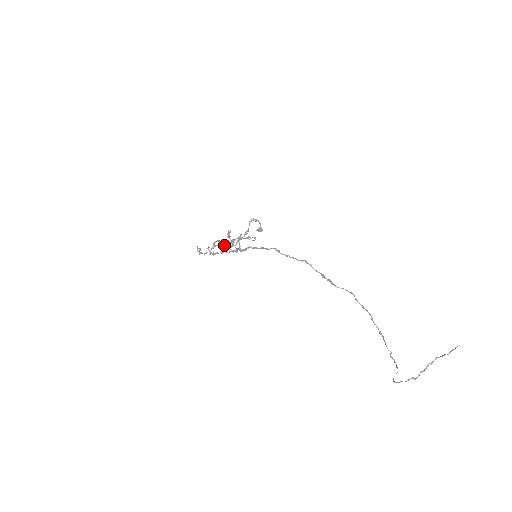
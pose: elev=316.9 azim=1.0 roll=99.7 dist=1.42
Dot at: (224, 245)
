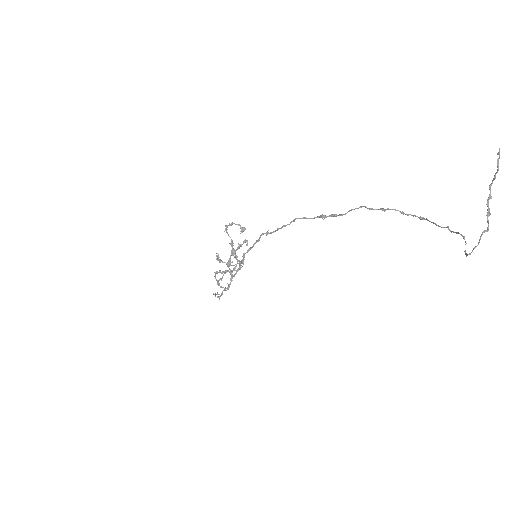
Dot at: (224, 272)
